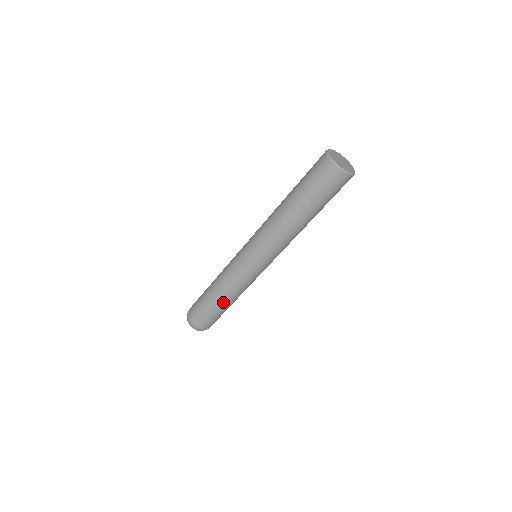
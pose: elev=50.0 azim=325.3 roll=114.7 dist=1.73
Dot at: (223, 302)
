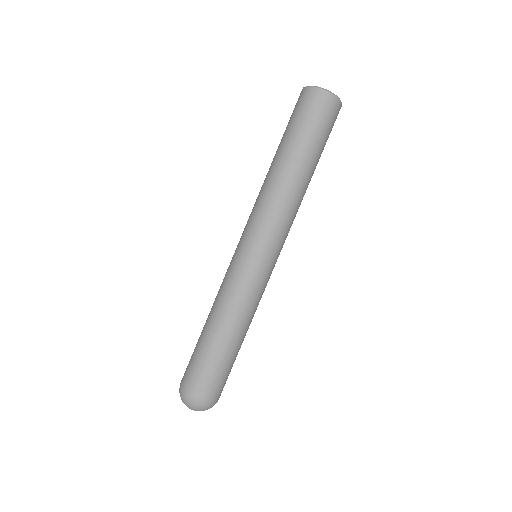
Dot at: (229, 337)
